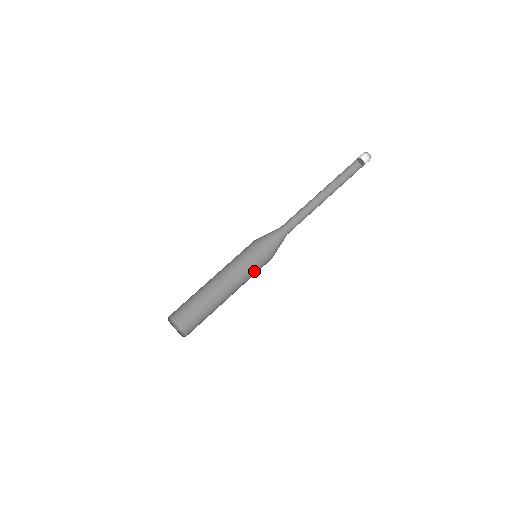
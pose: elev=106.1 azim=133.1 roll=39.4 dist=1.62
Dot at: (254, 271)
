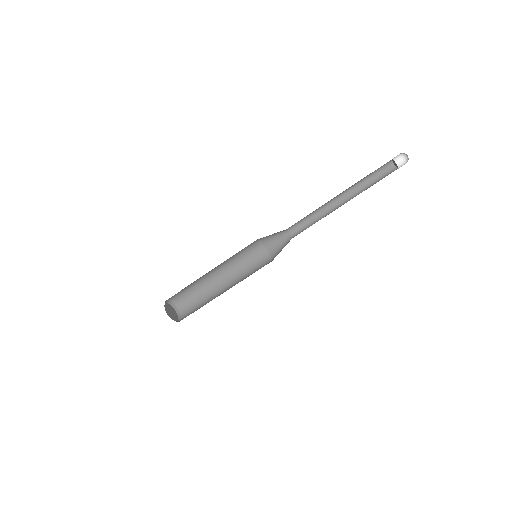
Dot at: (252, 264)
